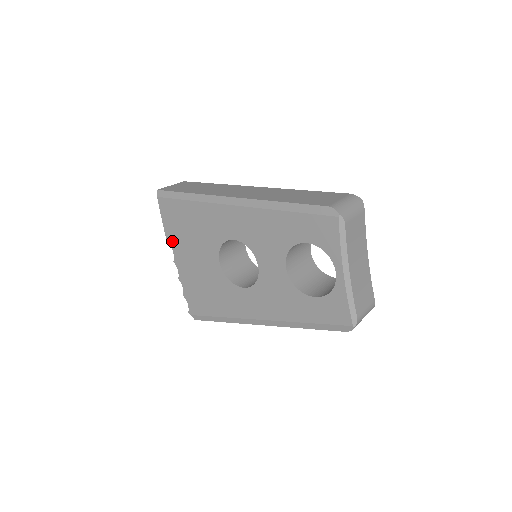
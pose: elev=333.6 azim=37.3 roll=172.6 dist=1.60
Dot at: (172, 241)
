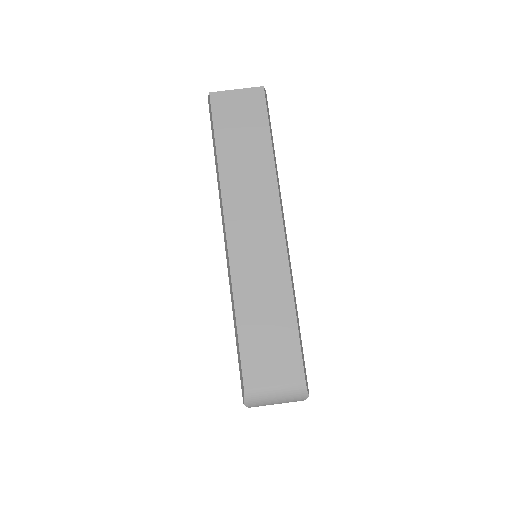
Dot at: occluded
